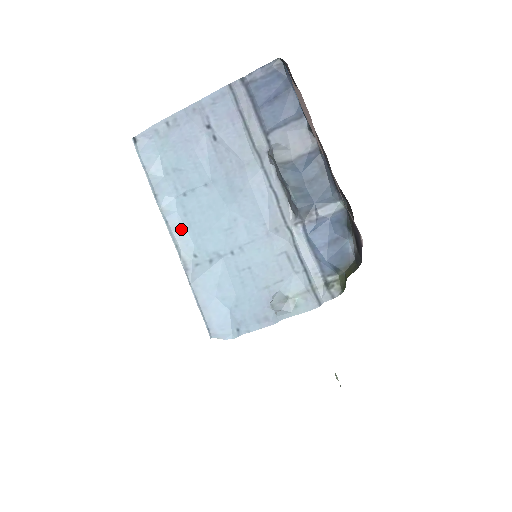
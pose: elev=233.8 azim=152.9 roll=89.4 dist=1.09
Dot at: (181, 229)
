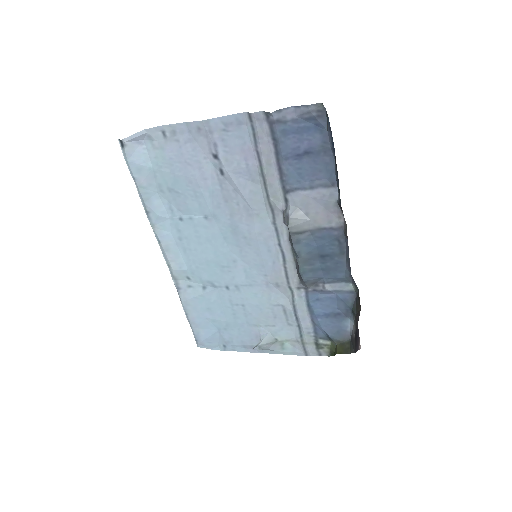
Dot at: (175, 251)
